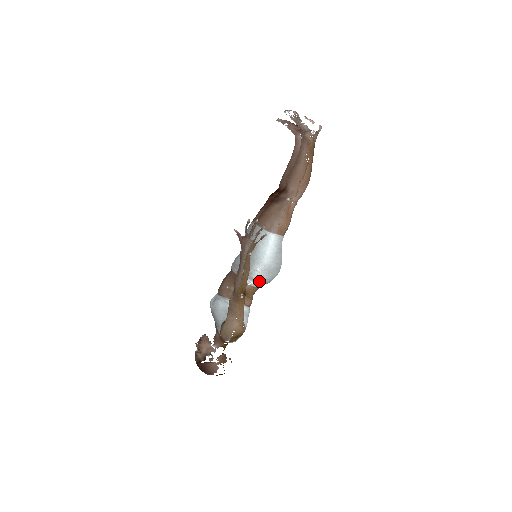
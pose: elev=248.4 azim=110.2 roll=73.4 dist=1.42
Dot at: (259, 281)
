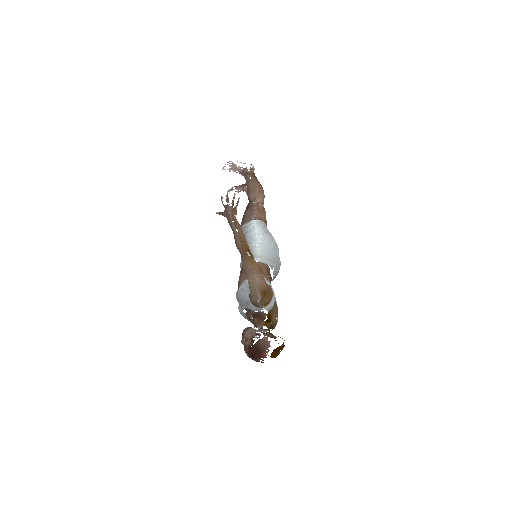
Dot at: (263, 255)
